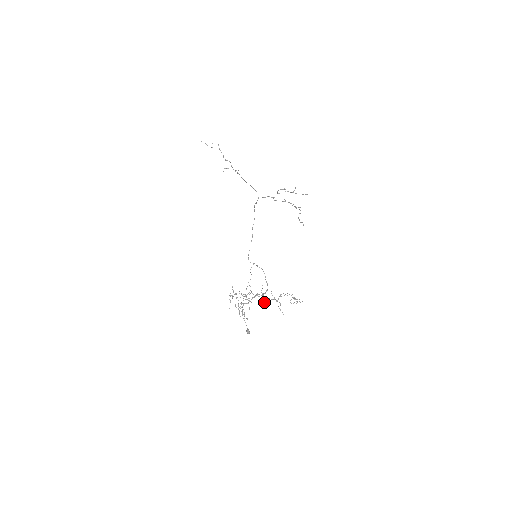
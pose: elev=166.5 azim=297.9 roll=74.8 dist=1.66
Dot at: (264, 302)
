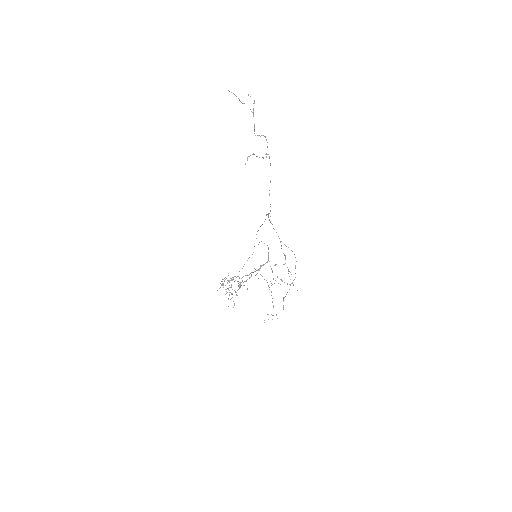
Dot at: occluded
